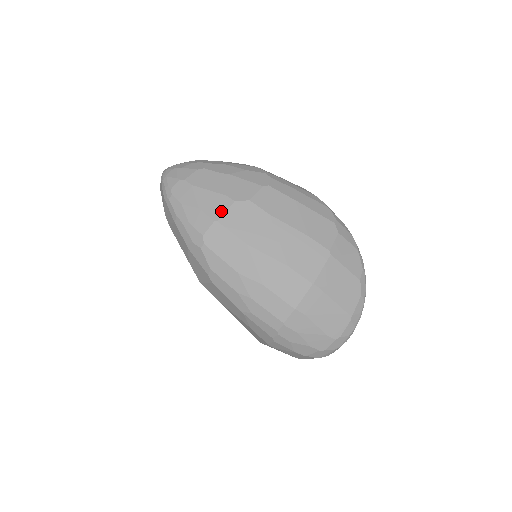
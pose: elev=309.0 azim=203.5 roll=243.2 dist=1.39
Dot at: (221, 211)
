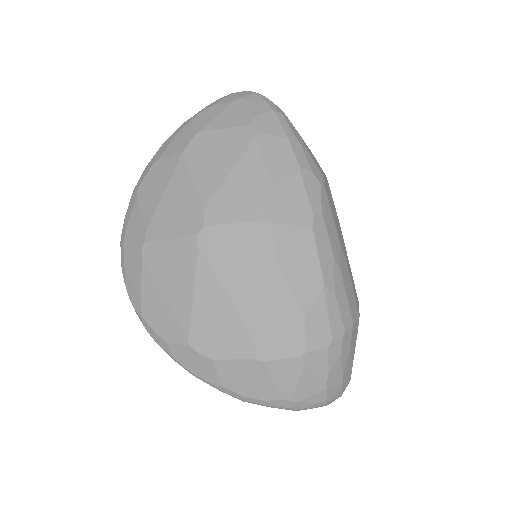
Dot at: occluded
